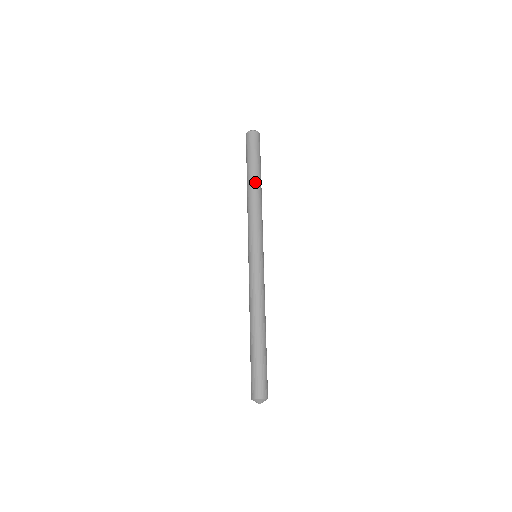
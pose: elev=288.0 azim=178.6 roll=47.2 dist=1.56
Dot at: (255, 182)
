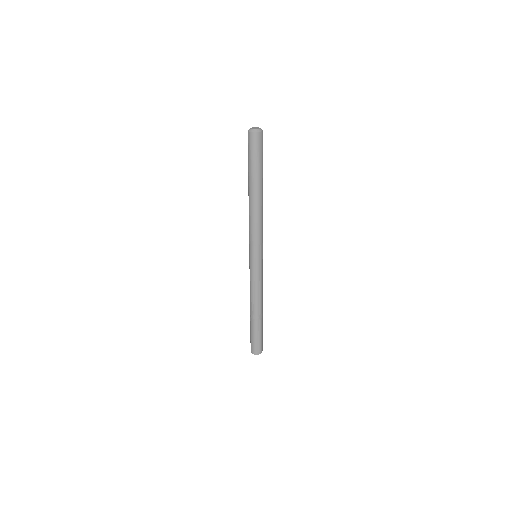
Dot at: (253, 192)
